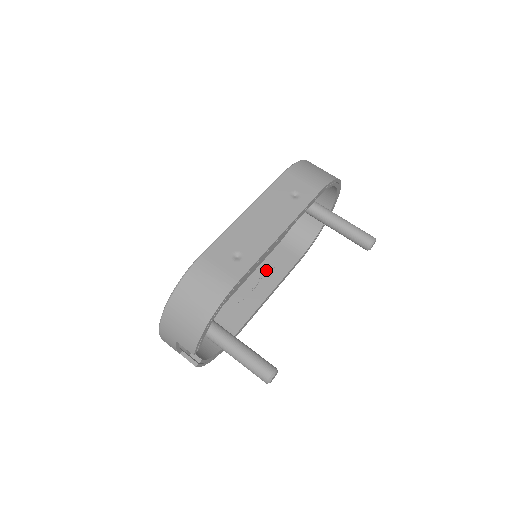
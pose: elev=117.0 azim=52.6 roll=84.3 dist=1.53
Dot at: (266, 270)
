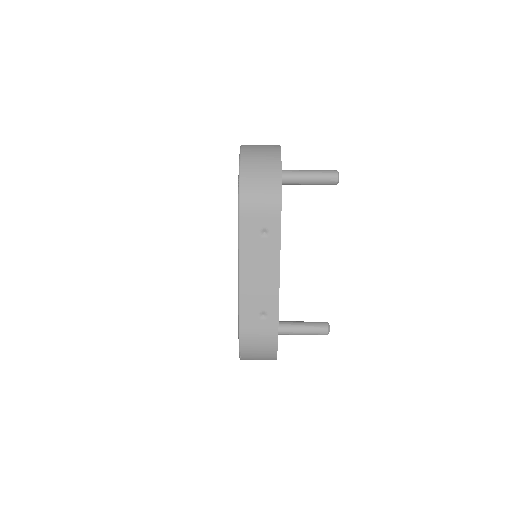
Dot at: occluded
